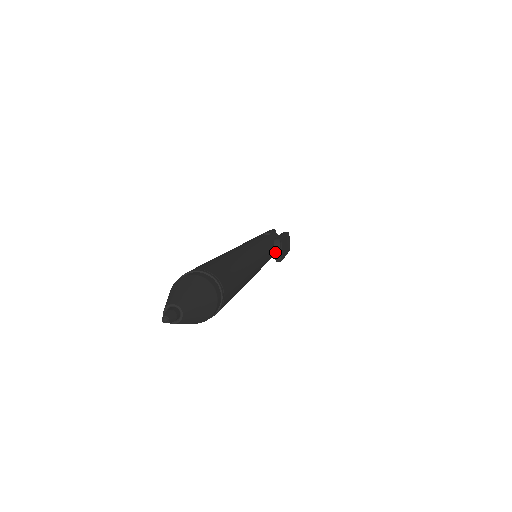
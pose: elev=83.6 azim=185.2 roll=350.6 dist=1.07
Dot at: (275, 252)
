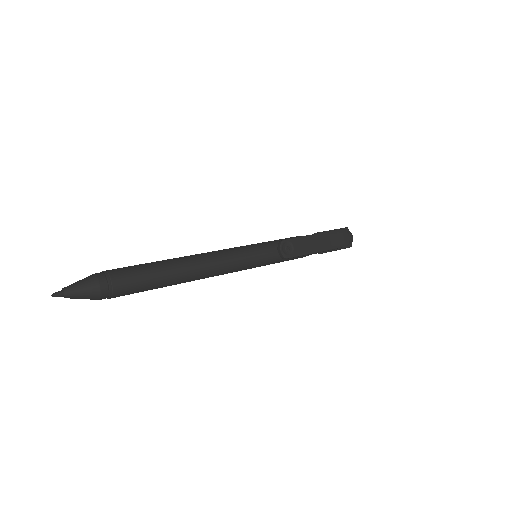
Dot at: (278, 251)
